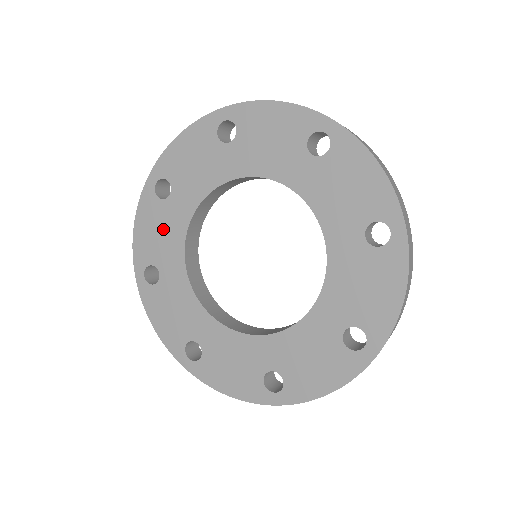
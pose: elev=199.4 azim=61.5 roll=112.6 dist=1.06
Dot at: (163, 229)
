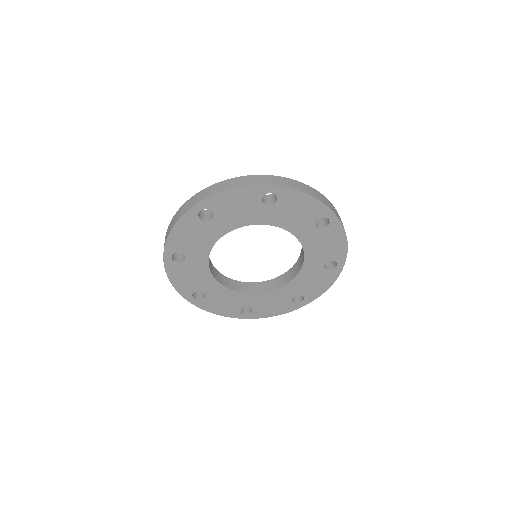
Dot at: (198, 236)
